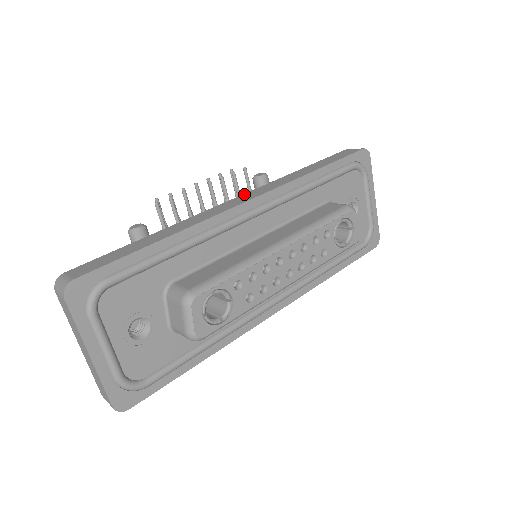
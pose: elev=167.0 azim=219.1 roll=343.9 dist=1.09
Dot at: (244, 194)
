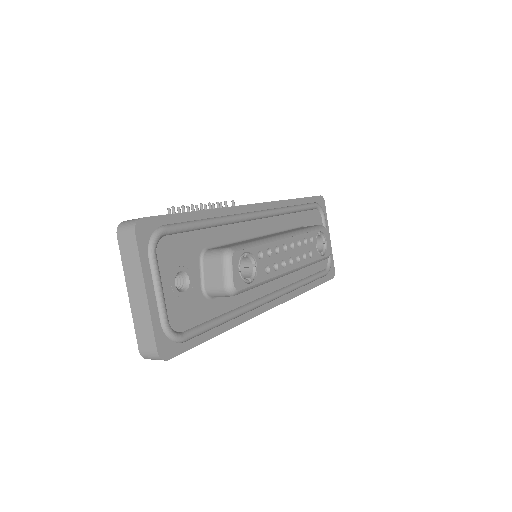
Dot at: occluded
